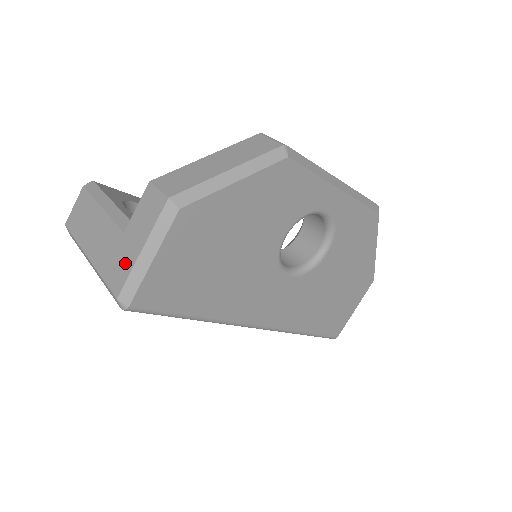
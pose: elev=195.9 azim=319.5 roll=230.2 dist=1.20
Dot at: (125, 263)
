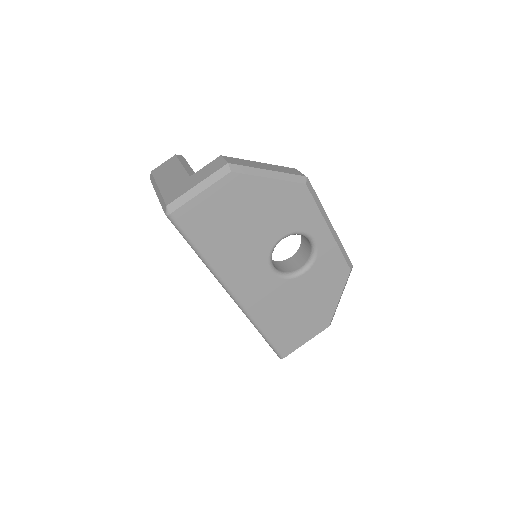
Dot at: (182, 190)
